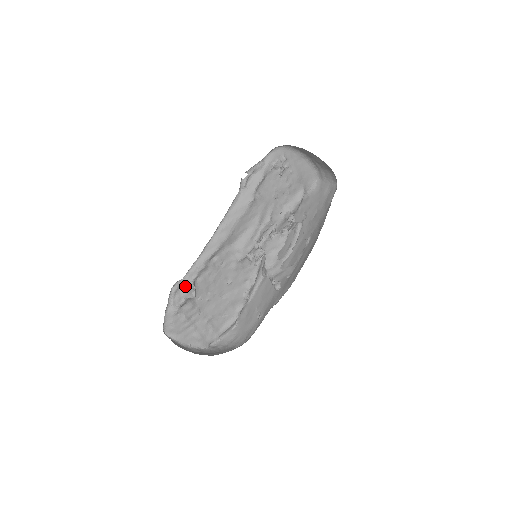
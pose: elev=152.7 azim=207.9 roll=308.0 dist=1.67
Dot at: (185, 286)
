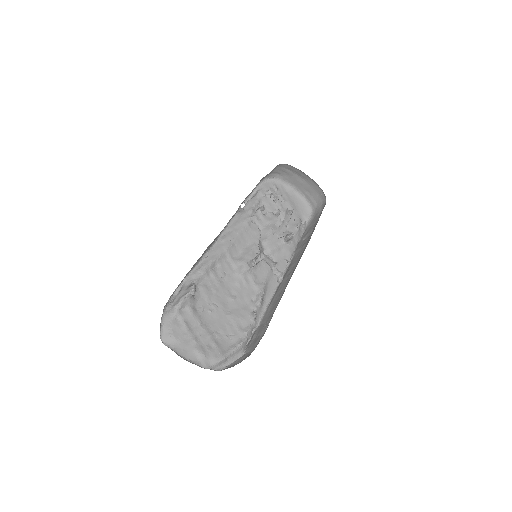
Dot at: (185, 287)
